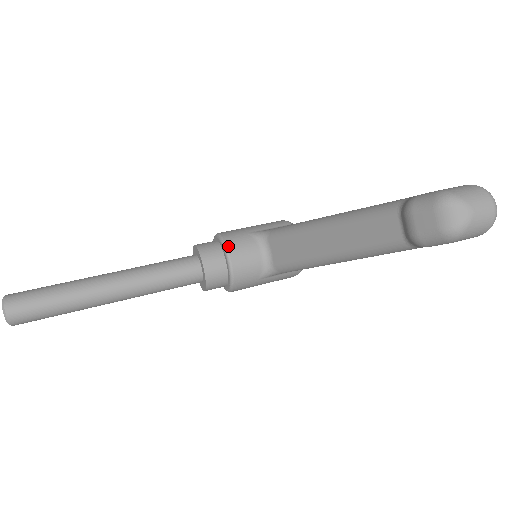
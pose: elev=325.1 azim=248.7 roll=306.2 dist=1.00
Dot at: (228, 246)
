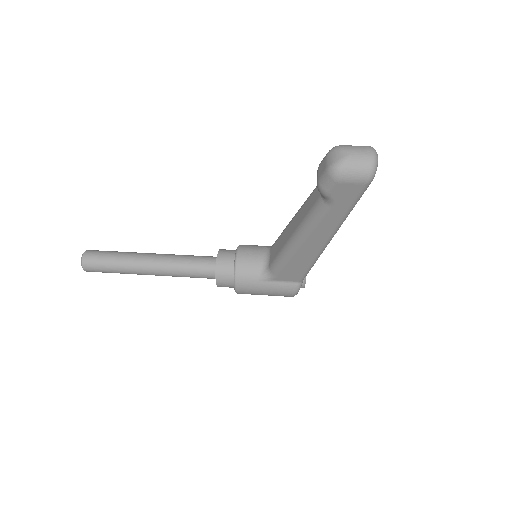
Dot at: (240, 248)
